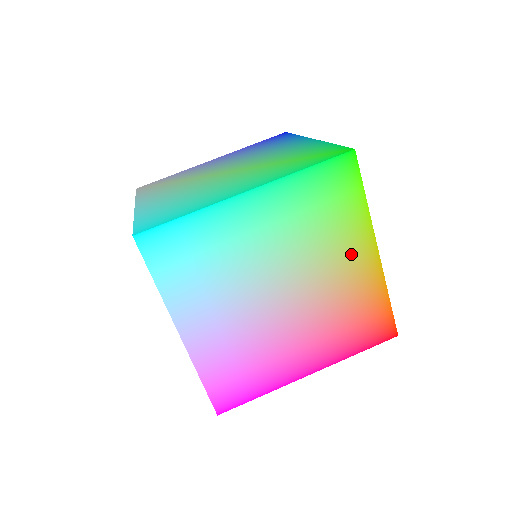
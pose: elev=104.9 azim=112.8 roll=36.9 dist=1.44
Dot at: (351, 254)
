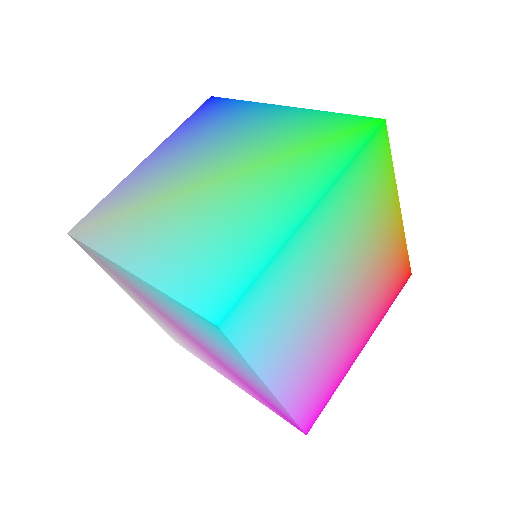
Dot at: (385, 225)
